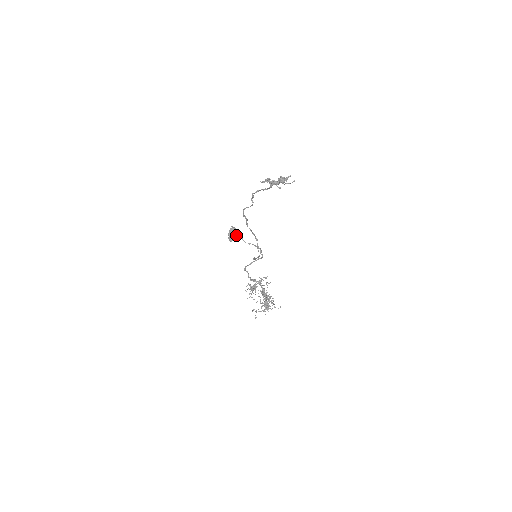
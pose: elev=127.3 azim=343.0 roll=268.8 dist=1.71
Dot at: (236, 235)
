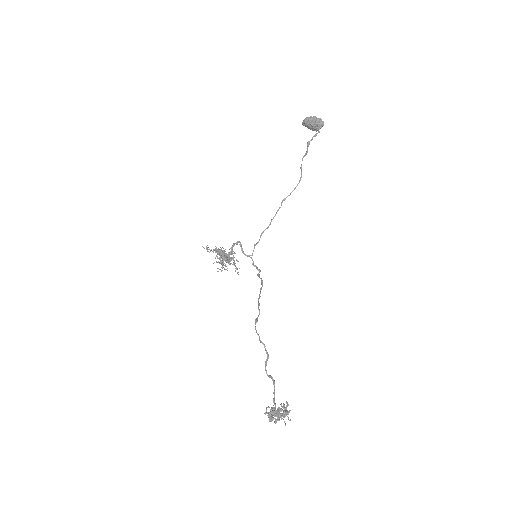
Dot at: (307, 145)
